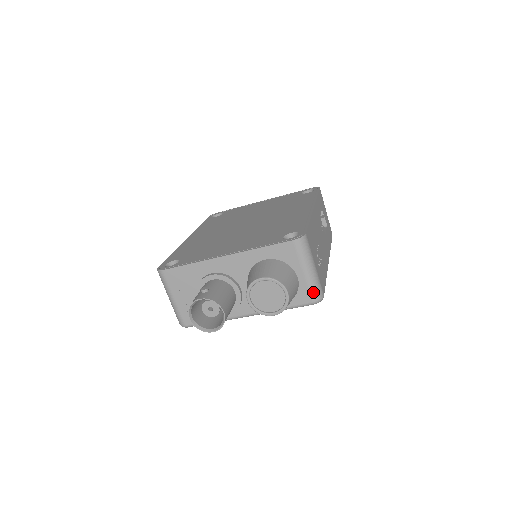
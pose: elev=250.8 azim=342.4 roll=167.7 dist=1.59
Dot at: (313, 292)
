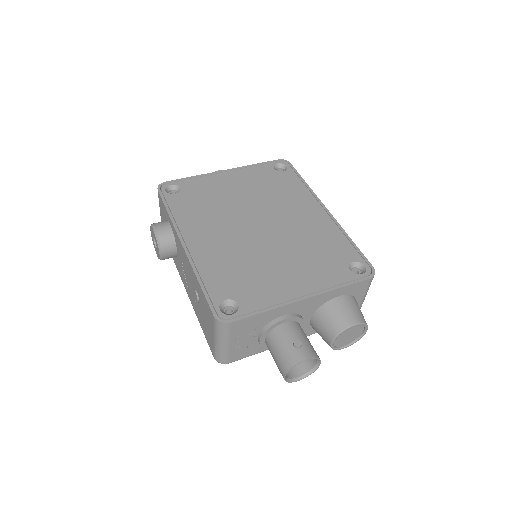
Dot at: occluded
